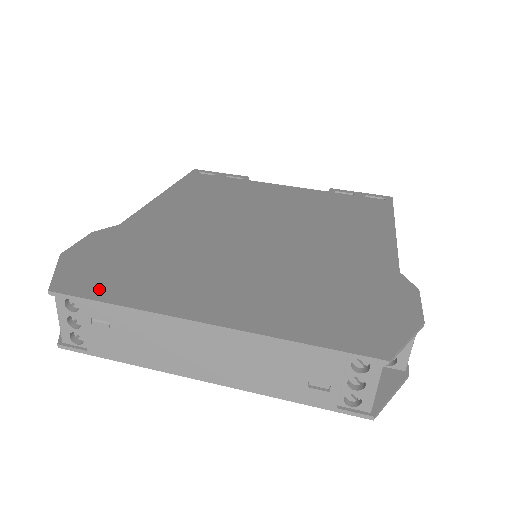
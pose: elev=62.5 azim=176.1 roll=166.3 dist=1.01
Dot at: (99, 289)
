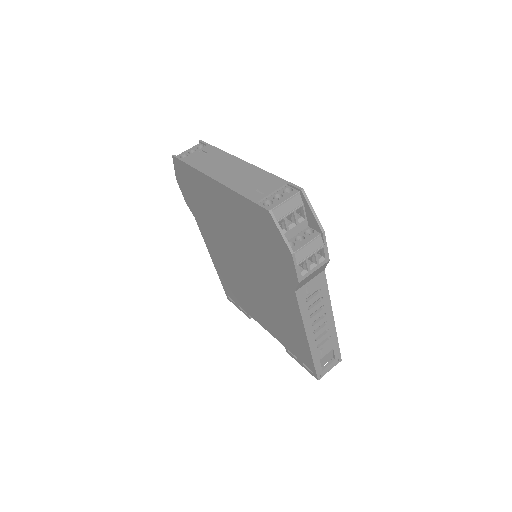
Dot at: occluded
